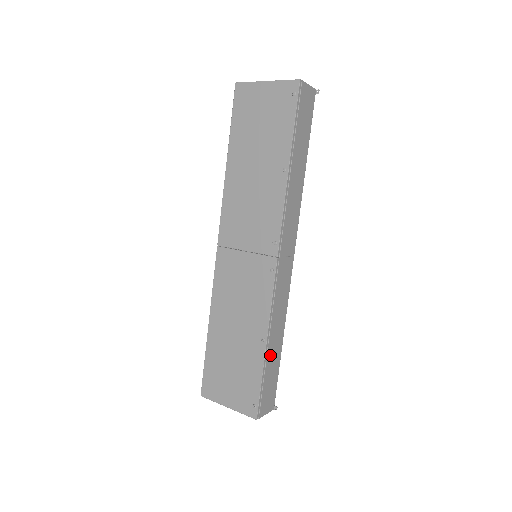
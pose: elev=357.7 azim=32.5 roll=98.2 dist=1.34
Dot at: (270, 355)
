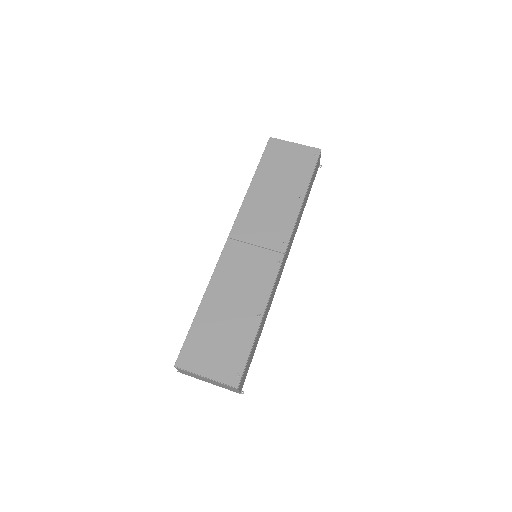
Dot at: (258, 333)
